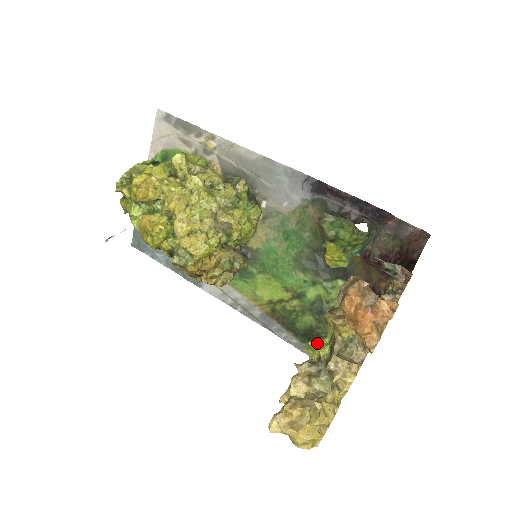
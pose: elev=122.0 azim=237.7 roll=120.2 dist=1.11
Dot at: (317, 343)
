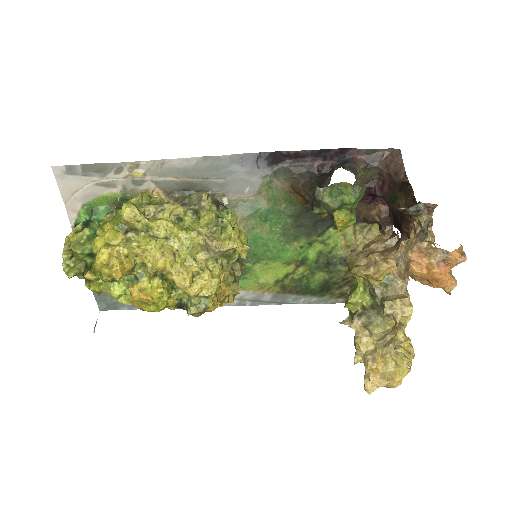
Dot at: (355, 297)
